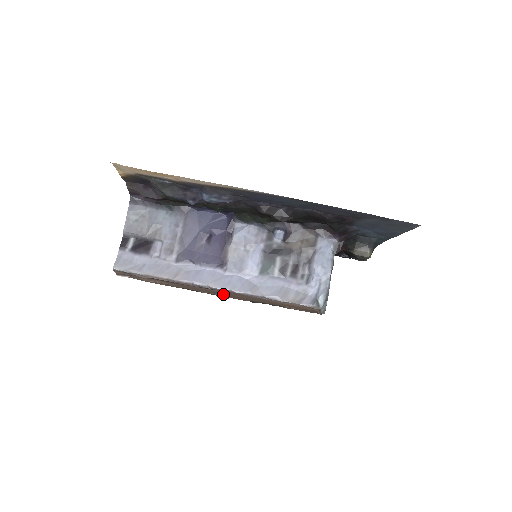
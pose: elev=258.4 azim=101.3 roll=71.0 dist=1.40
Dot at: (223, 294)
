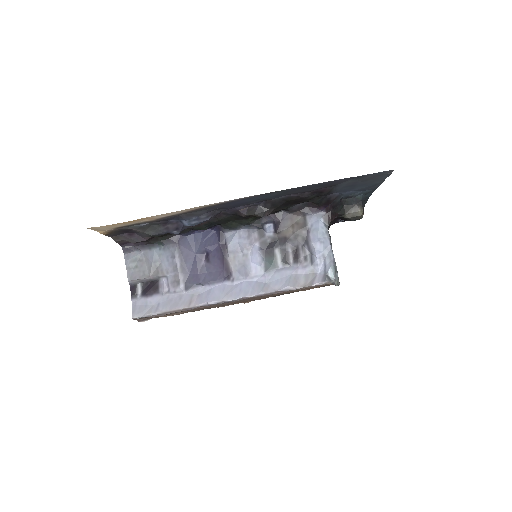
Dot at: occluded
